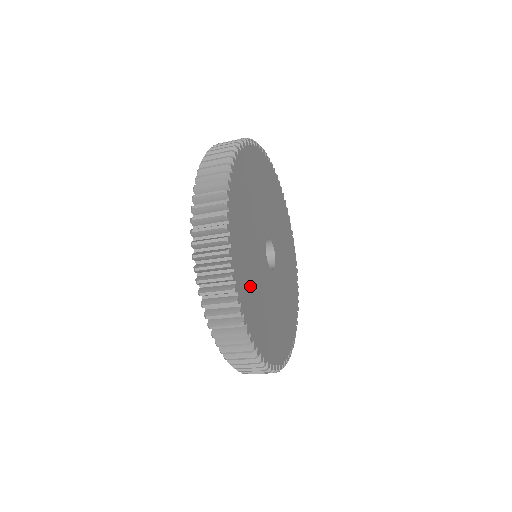
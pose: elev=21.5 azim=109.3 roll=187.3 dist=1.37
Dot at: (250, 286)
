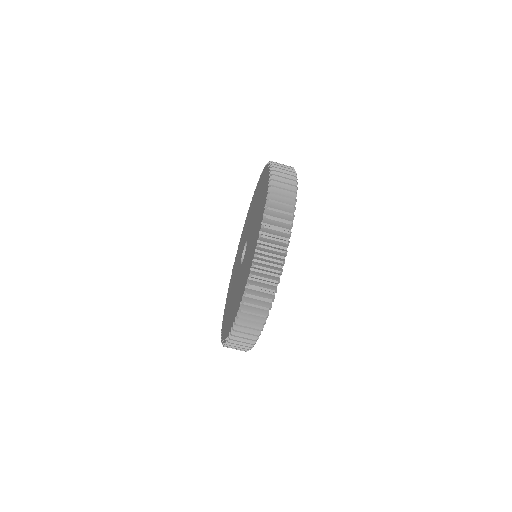
Dot at: occluded
